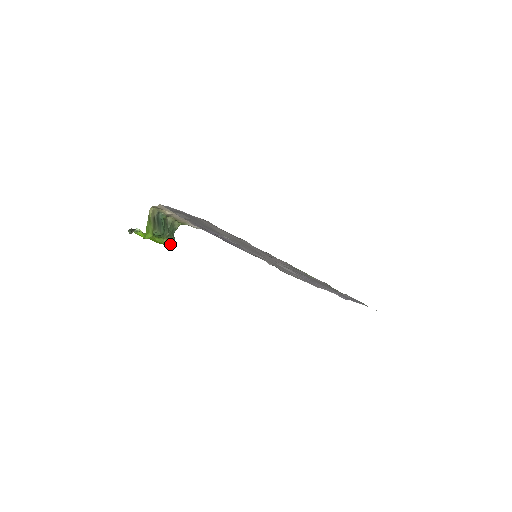
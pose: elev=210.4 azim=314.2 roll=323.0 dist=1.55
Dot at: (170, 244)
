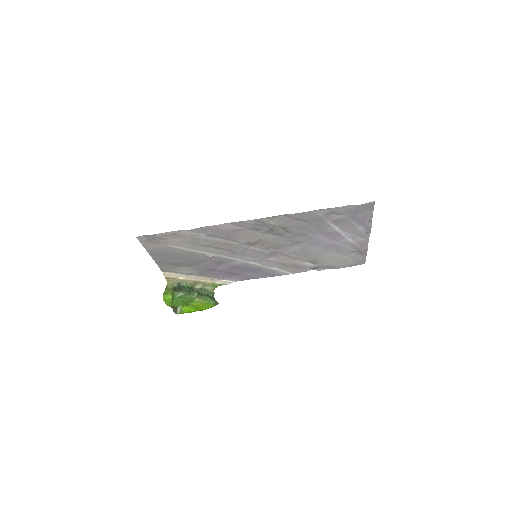
Dot at: (205, 301)
